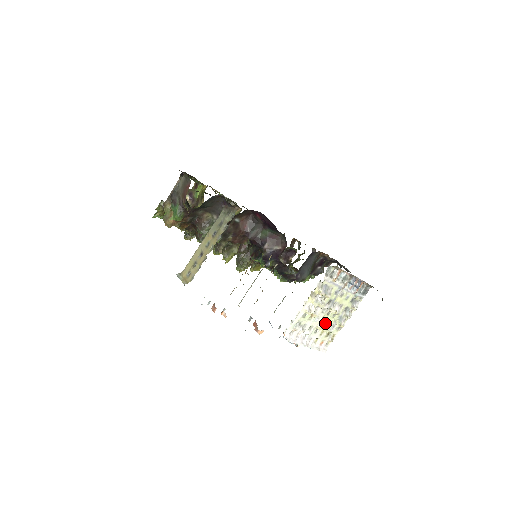
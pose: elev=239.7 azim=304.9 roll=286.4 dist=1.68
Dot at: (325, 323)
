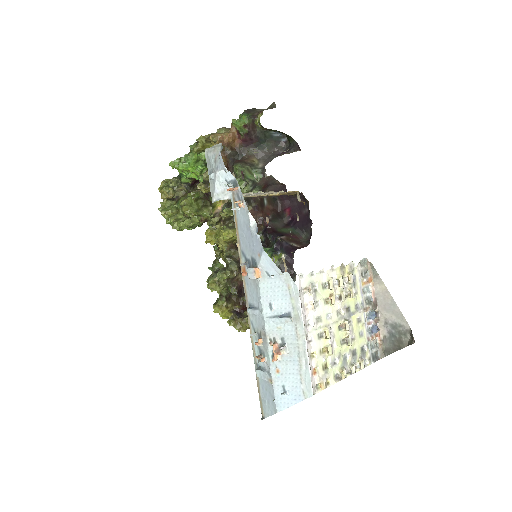
Dot at: (332, 337)
